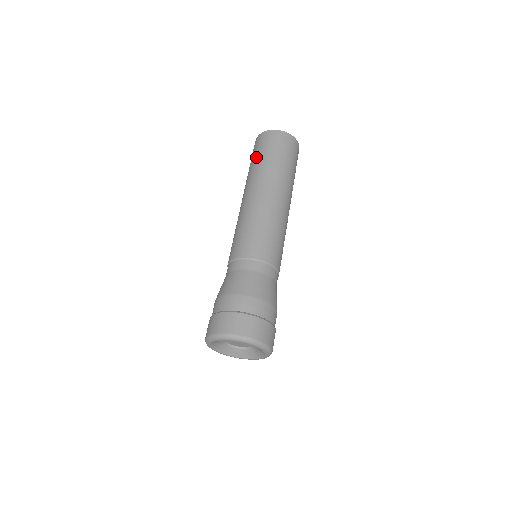
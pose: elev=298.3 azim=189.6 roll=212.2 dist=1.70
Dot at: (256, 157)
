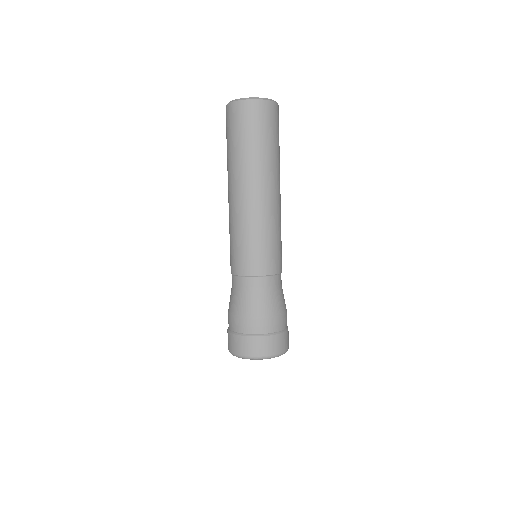
Dot at: occluded
